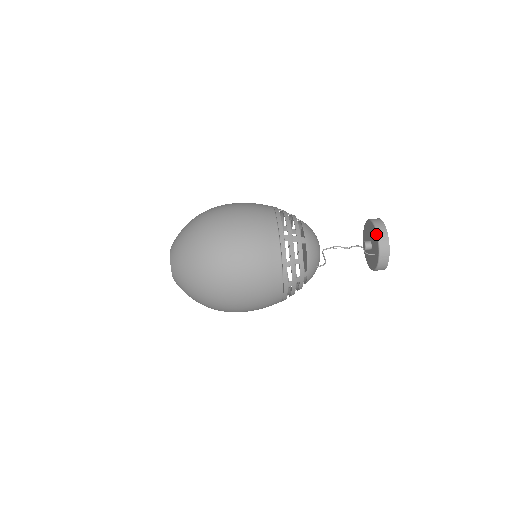
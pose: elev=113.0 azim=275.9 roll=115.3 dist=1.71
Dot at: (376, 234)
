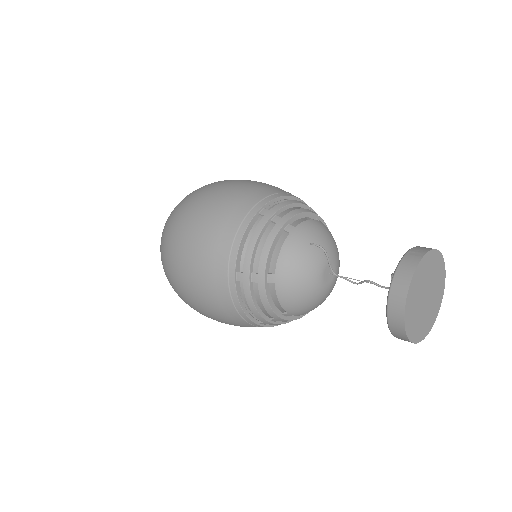
Dot at: occluded
